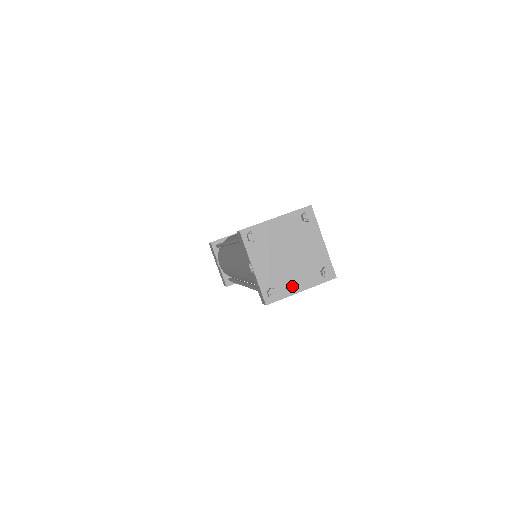
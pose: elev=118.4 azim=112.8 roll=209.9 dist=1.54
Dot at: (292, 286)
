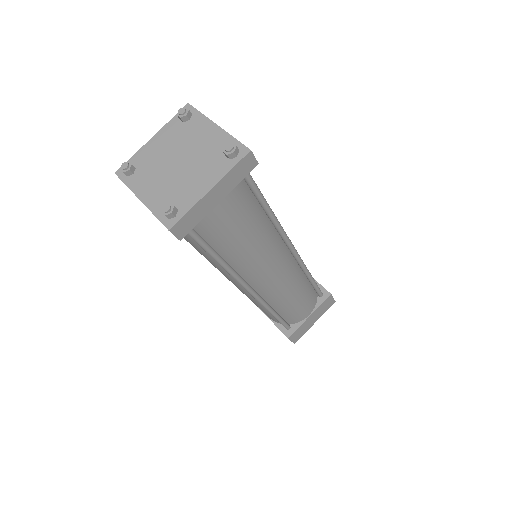
Dot at: (195, 191)
